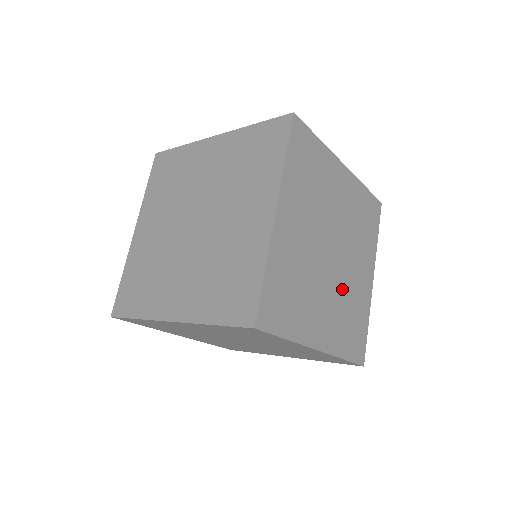
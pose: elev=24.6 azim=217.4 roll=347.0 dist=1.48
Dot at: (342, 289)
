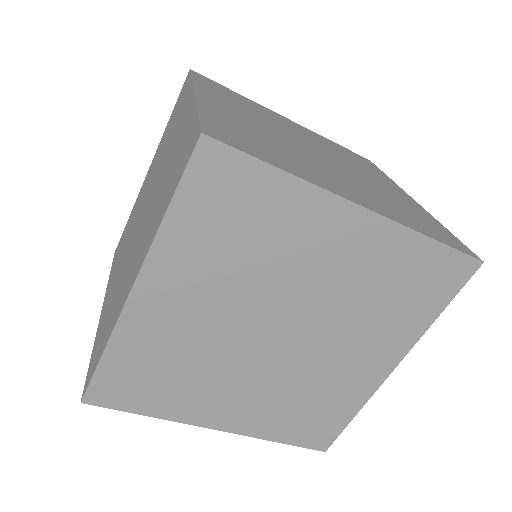
Dot at: (295, 375)
